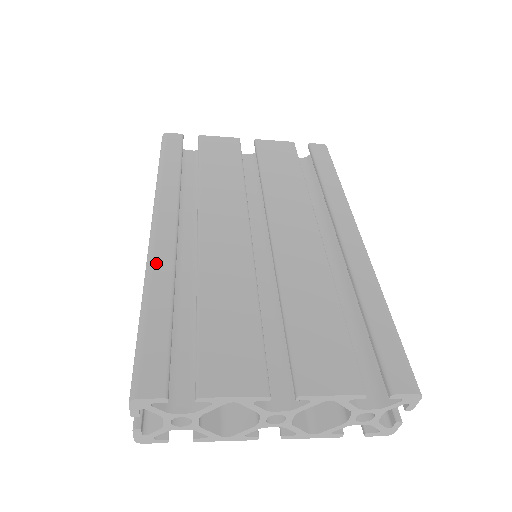
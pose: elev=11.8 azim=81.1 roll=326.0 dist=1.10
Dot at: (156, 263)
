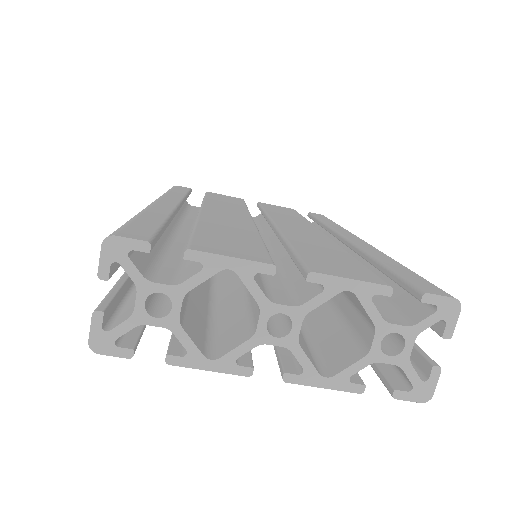
Dot at: (154, 207)
